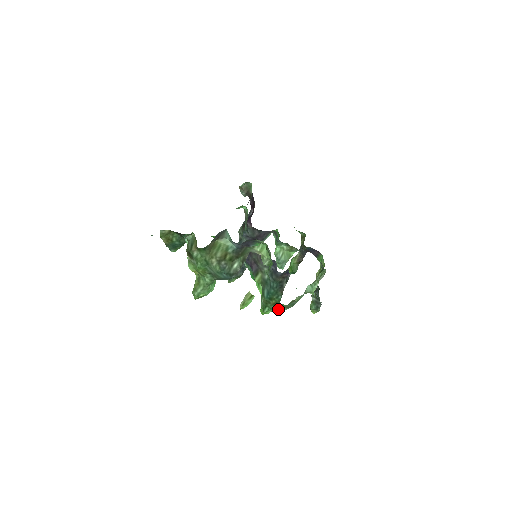
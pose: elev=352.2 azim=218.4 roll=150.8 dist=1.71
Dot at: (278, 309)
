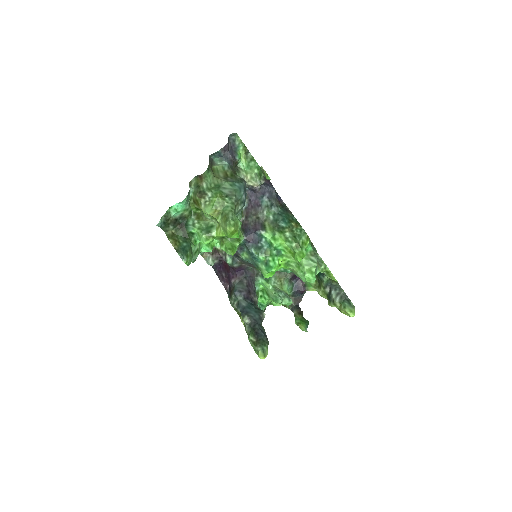
Dot at: (304, 233)
